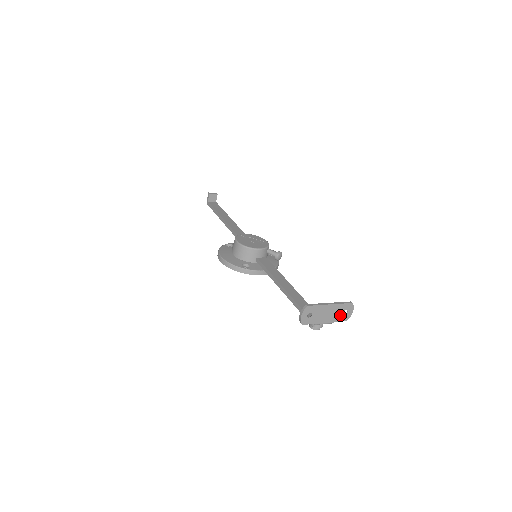
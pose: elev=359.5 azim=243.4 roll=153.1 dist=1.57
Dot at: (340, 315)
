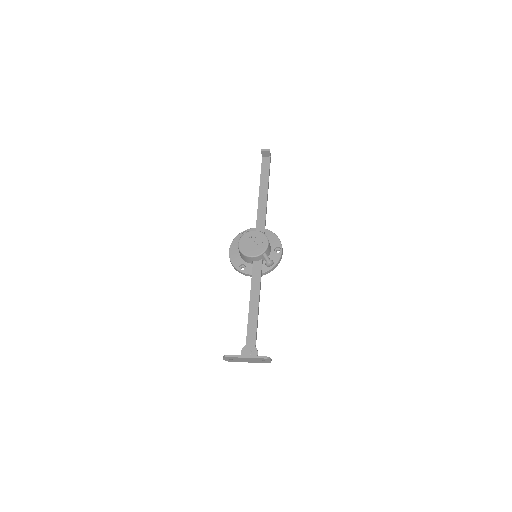
Dot at: (260, 361)
